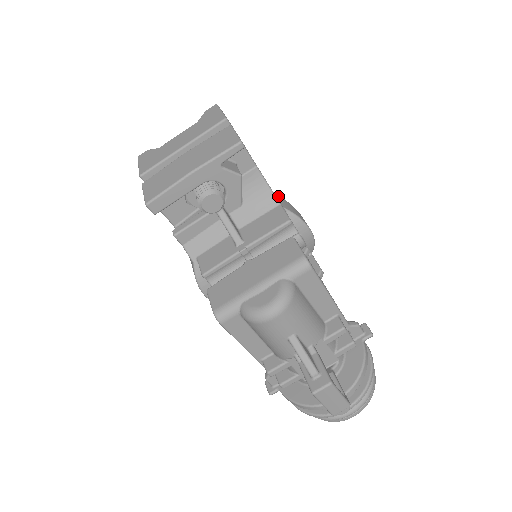
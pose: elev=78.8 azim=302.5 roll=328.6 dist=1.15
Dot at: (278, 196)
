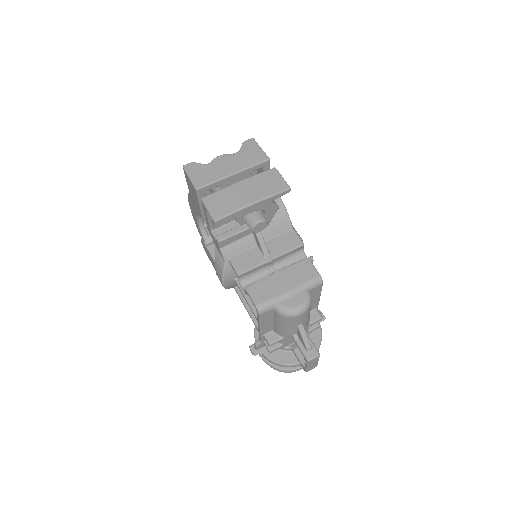
Dot at: occluded
